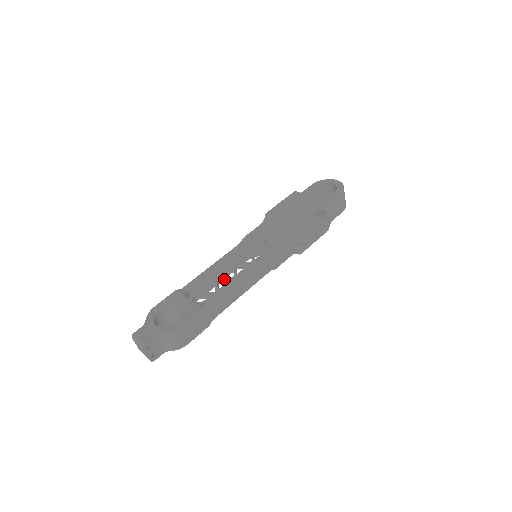
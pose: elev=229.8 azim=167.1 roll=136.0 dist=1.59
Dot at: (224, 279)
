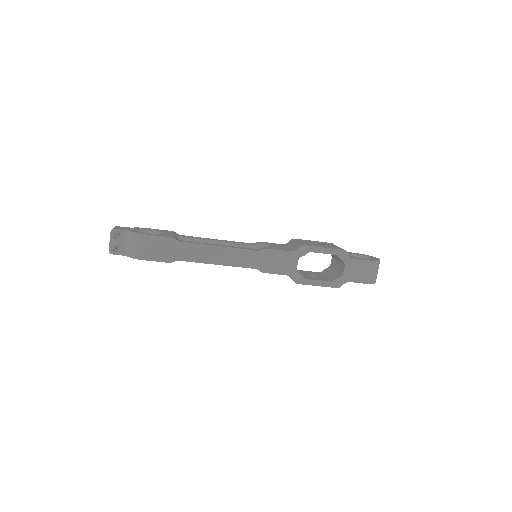
Dot at: occluded
